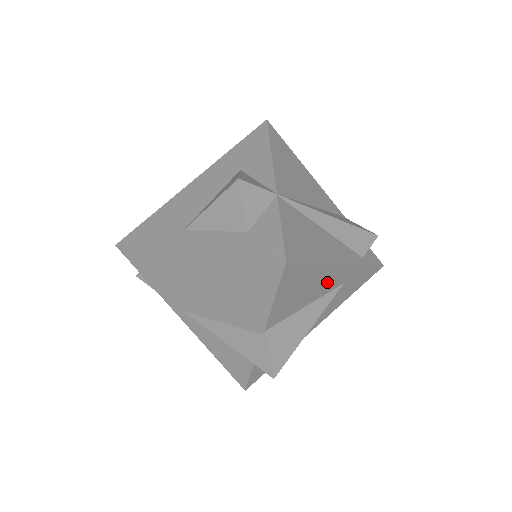
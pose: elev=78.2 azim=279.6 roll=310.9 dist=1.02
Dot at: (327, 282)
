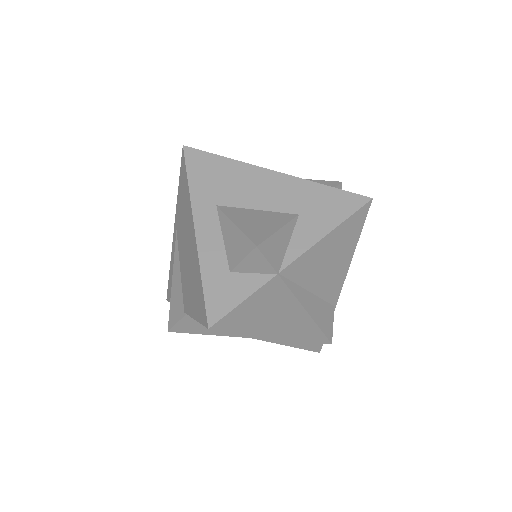
Dot at: occluded
